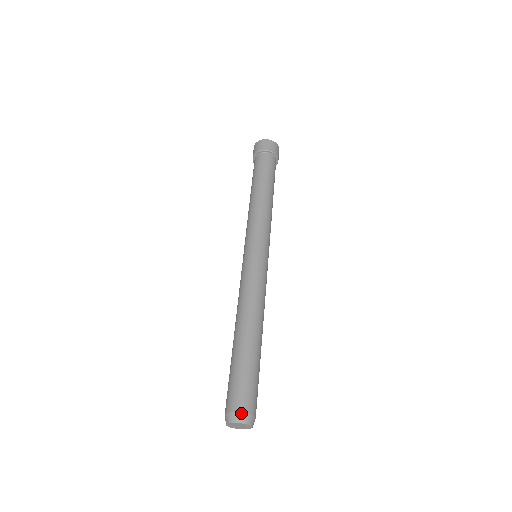
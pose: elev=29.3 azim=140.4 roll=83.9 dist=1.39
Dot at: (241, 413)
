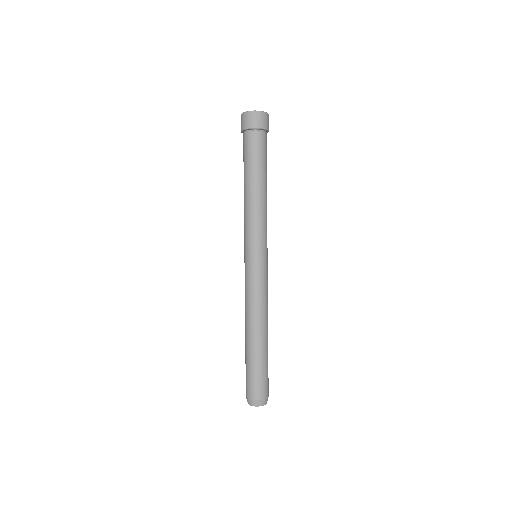
Dot at: (267, 399)
